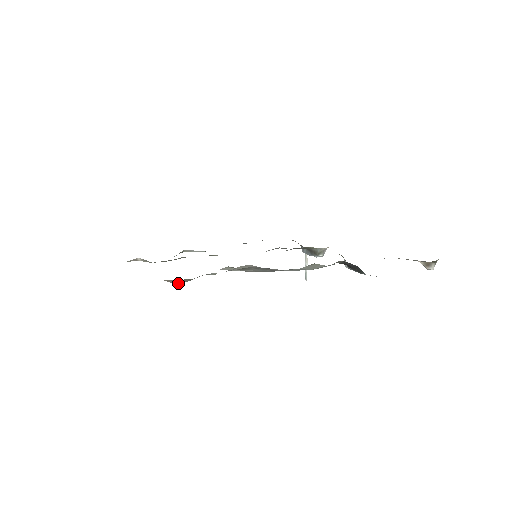
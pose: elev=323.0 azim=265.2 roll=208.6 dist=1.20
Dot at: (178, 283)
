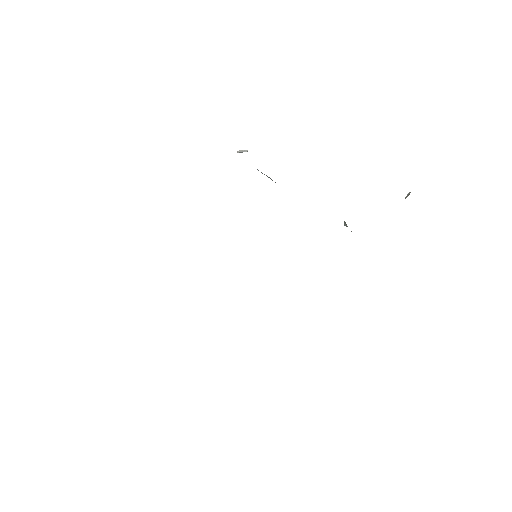
Dot at: occluded
